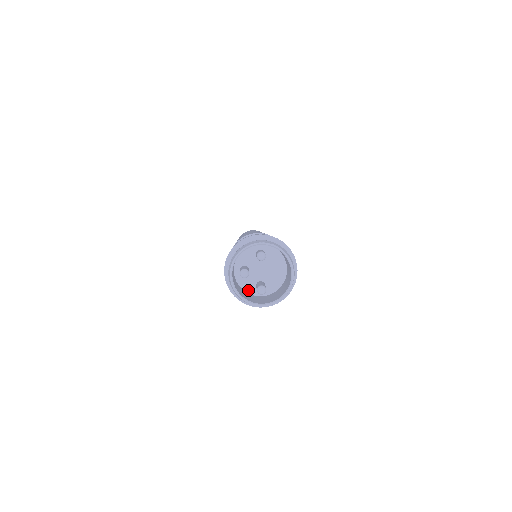
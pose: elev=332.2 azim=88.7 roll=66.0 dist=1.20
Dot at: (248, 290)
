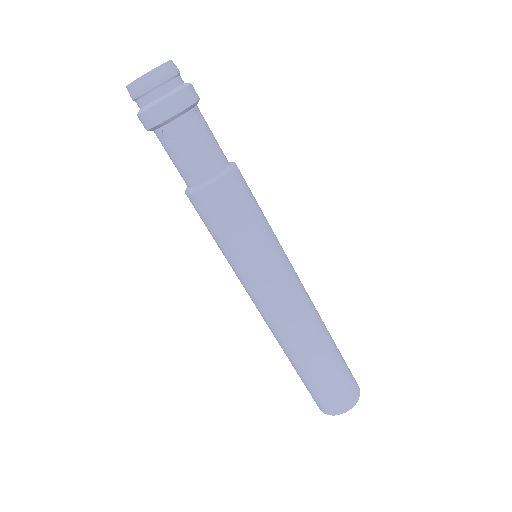
Dot at: occluded
